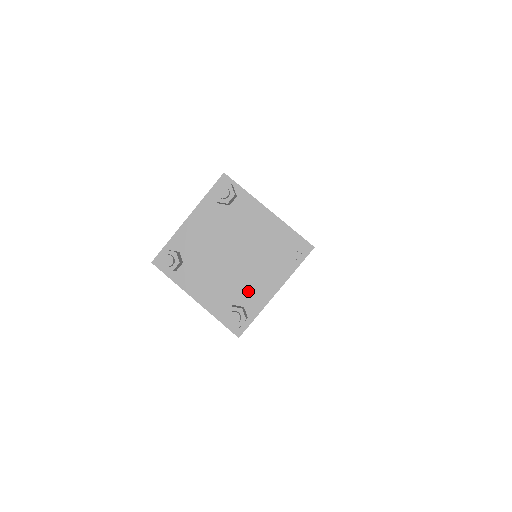
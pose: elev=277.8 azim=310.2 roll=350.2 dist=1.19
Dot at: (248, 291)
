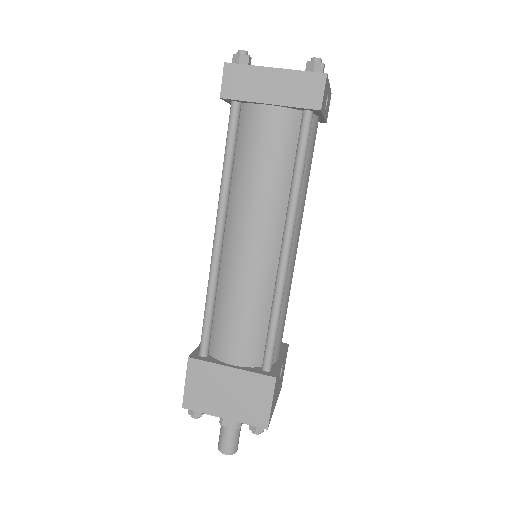
Dot at: occluded
